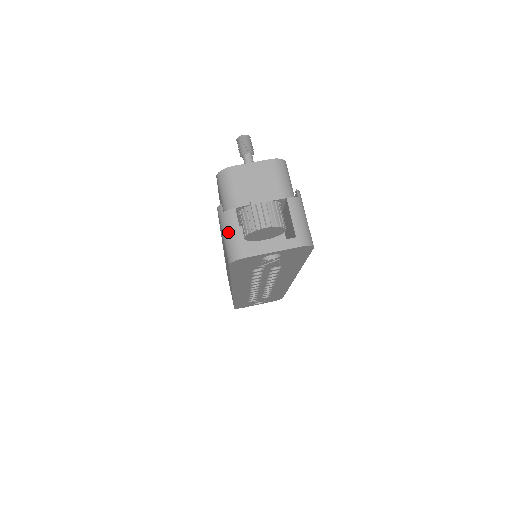
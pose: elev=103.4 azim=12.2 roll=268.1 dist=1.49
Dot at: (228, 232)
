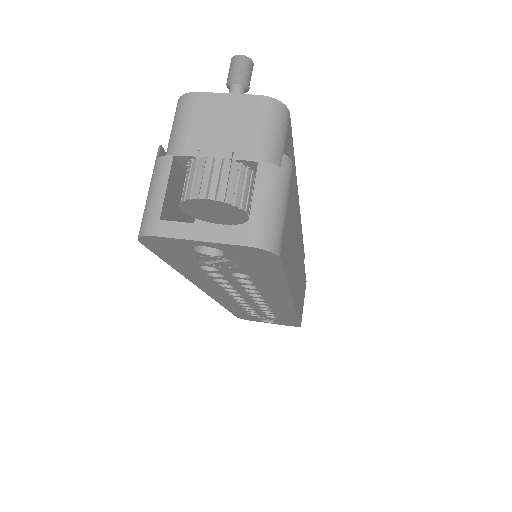
Dot at: (151, 189)
